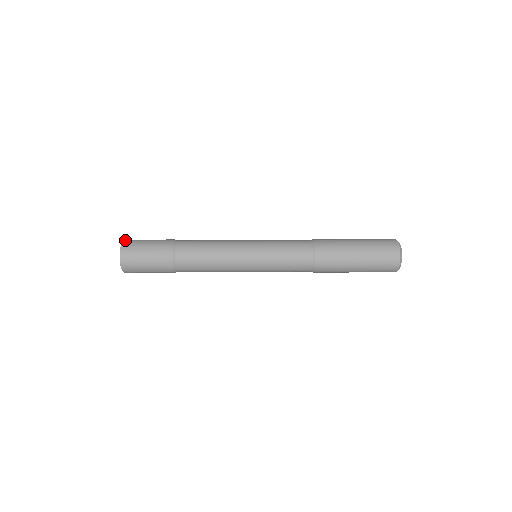
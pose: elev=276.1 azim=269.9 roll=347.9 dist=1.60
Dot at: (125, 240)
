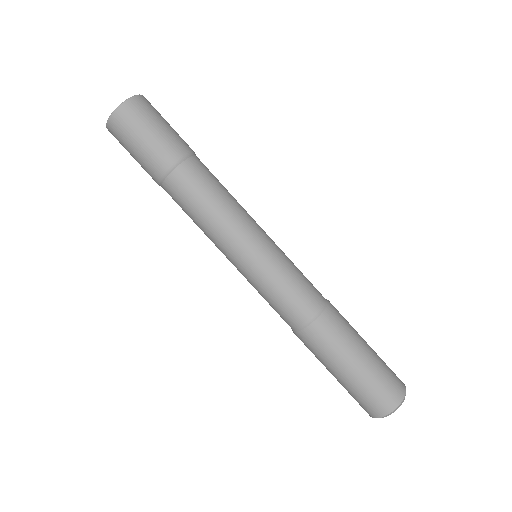
Dot at: (143, 96)
